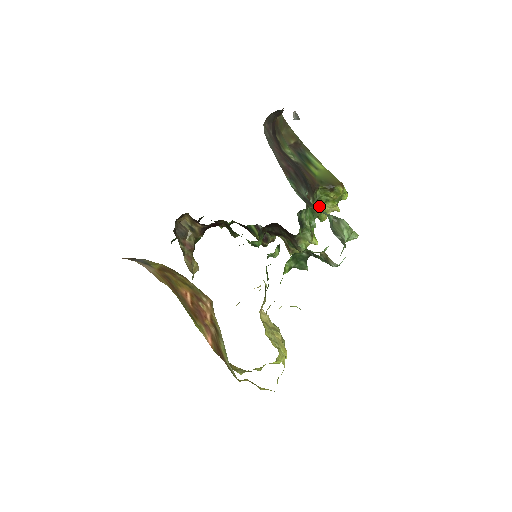
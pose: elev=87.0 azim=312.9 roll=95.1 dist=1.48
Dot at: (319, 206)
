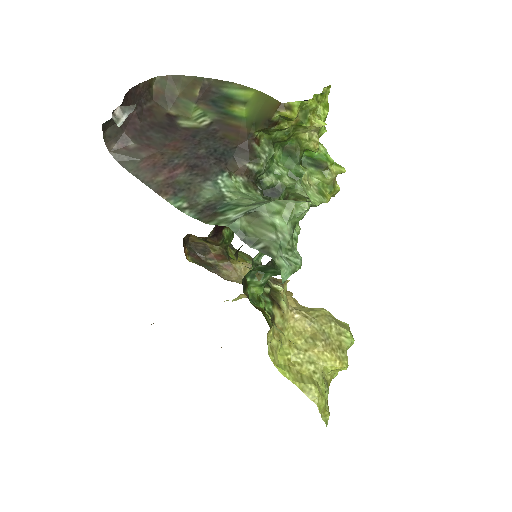
Dot at: (293, 139)
